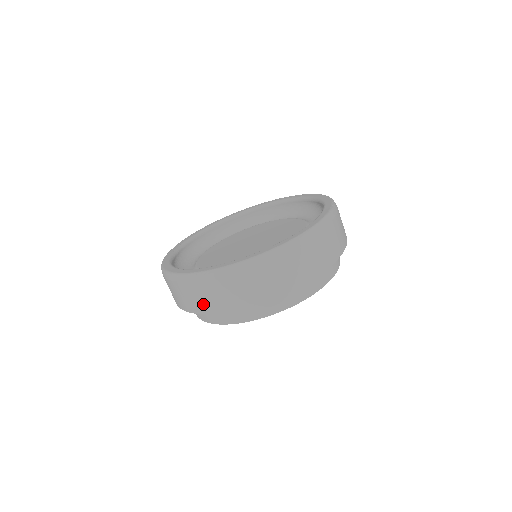
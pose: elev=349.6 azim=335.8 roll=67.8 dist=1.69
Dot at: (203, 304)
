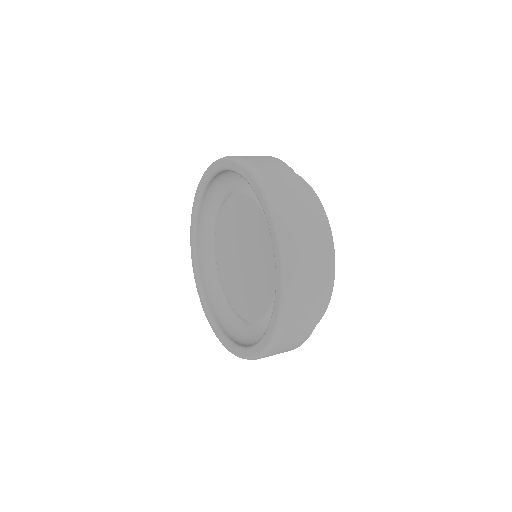
Dot at: occluded
